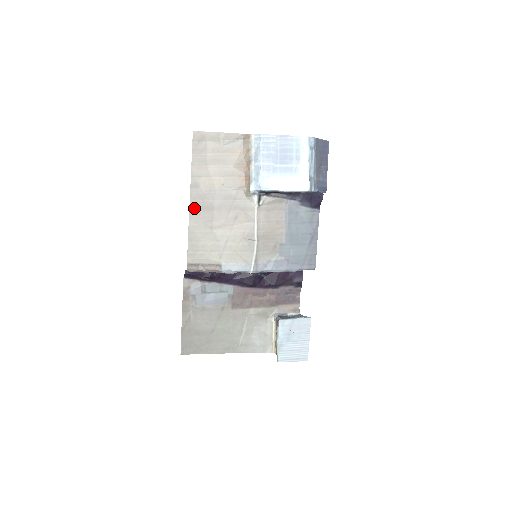
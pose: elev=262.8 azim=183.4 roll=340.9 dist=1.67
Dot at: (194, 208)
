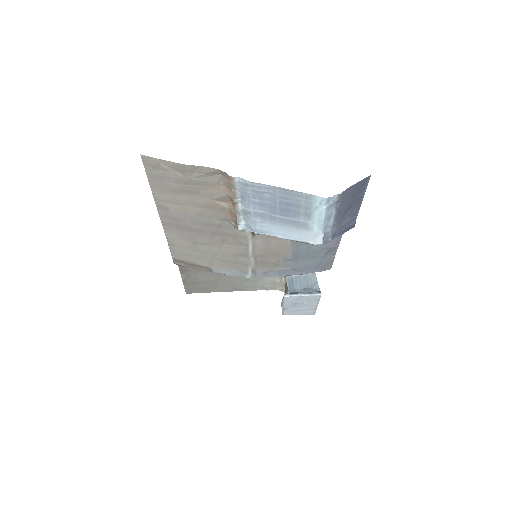
Dot at: (167, 224)
